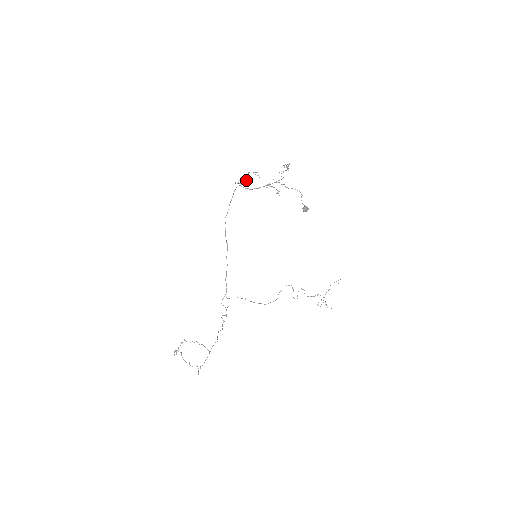
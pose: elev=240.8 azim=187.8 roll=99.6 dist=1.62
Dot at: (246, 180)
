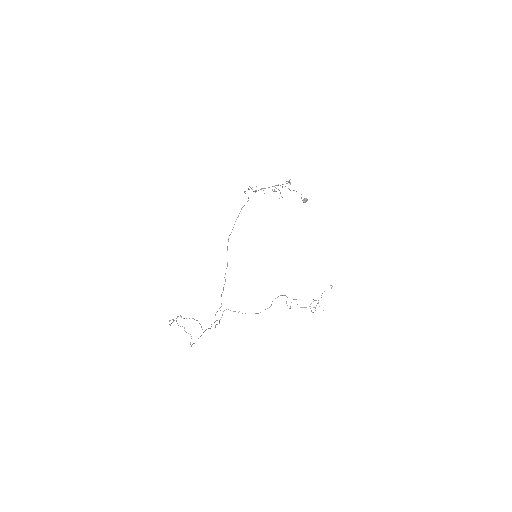
Dot at: occluded
